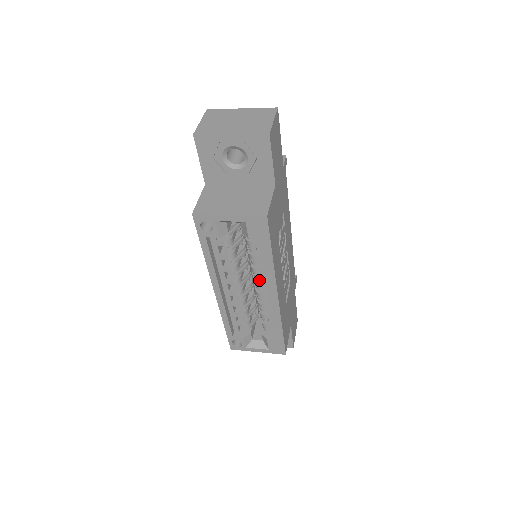
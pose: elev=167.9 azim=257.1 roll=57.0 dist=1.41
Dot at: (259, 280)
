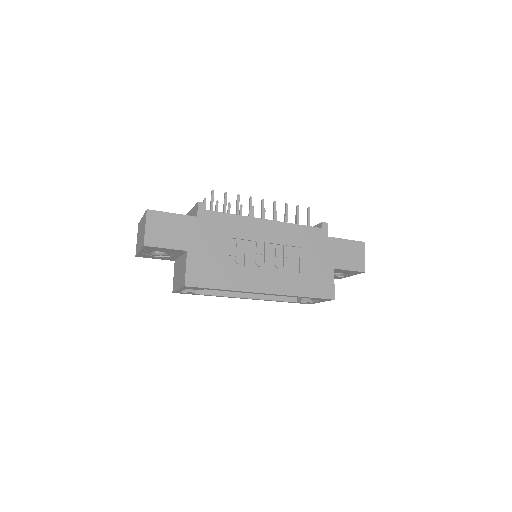
Dot at: occluded
